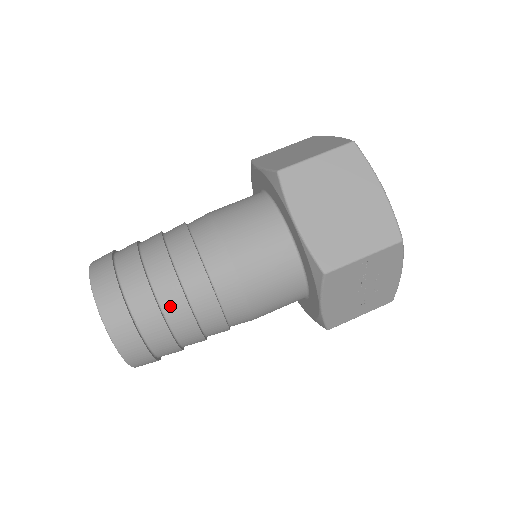
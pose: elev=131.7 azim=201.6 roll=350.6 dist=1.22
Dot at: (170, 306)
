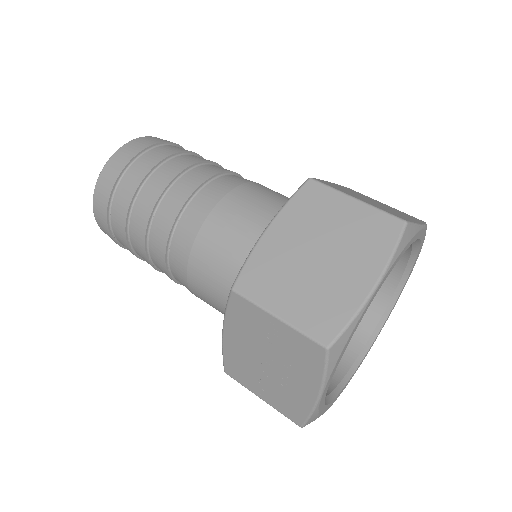
Dot at: (143, 200)
